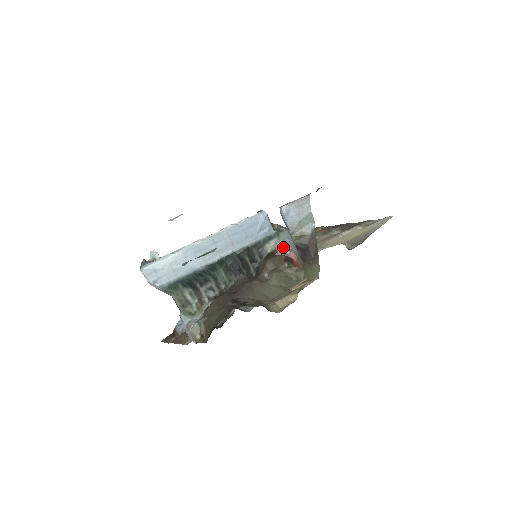
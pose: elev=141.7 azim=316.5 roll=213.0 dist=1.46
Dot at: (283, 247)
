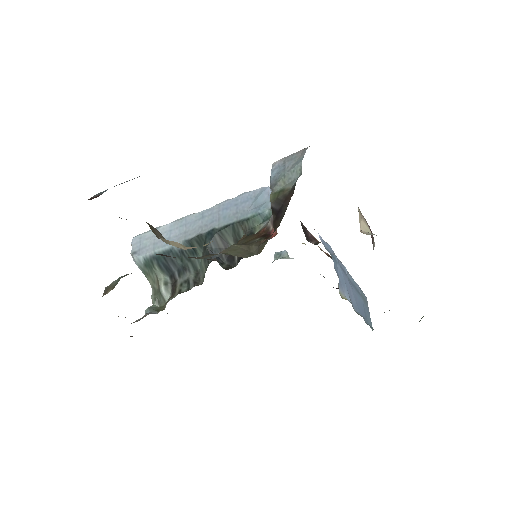
Dot at: (269, 224)
